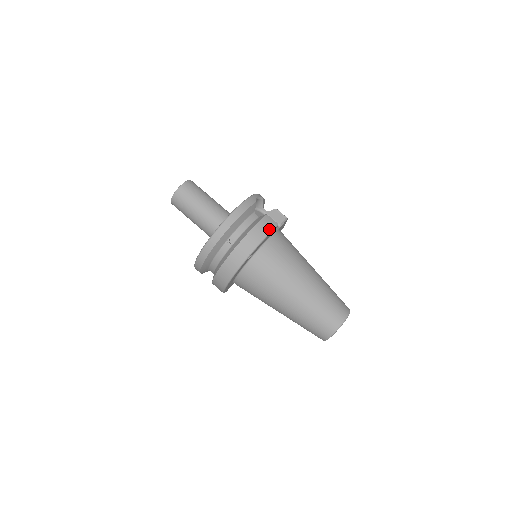
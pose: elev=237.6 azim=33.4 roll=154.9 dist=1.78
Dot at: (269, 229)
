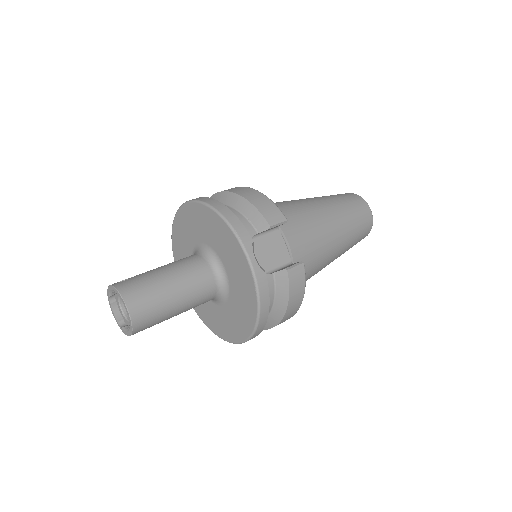
Dot at: (303, 283)
